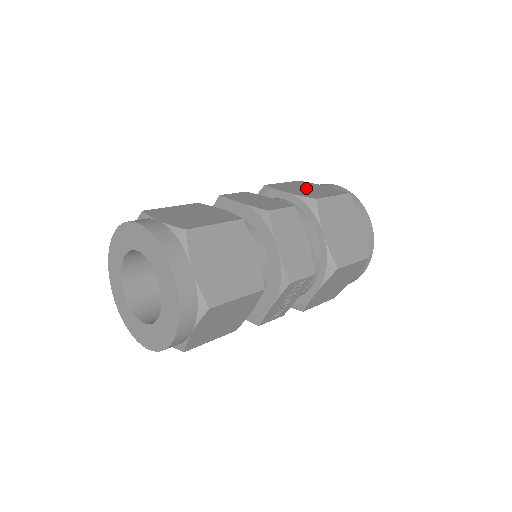
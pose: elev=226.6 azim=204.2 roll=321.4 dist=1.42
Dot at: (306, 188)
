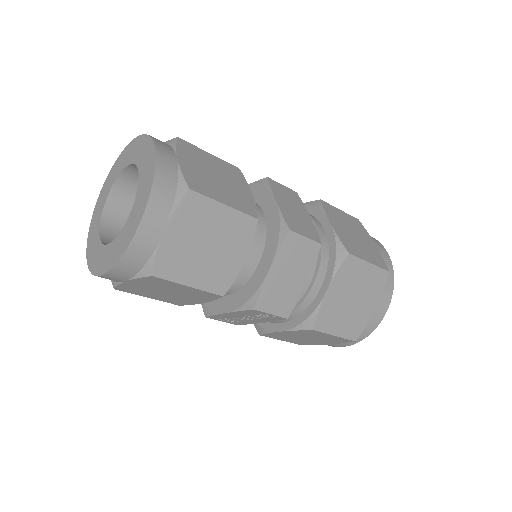
Dot at: (355, 233)
